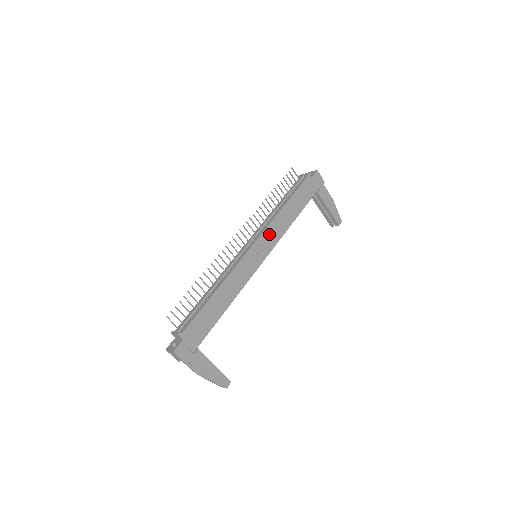
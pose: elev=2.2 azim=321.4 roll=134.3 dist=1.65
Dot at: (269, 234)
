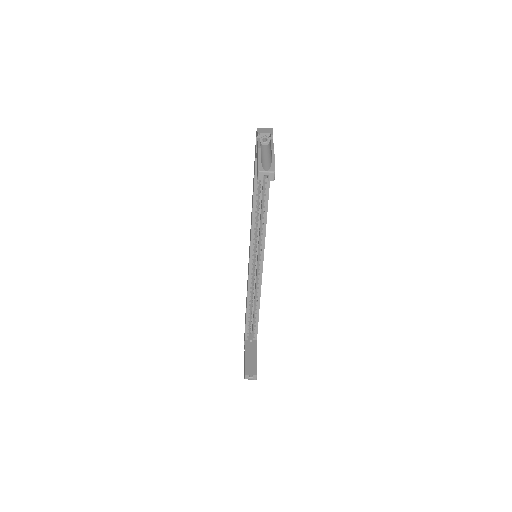
Dot at: occluded
